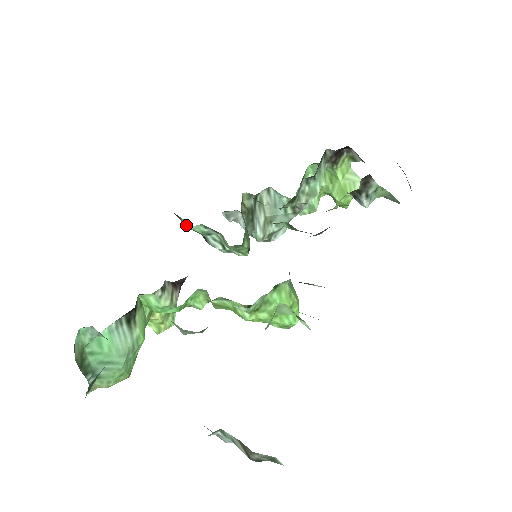
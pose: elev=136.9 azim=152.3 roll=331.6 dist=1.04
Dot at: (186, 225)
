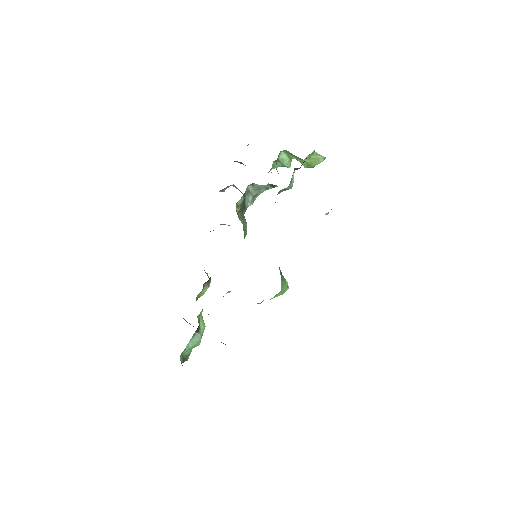
Dot at: occluded
